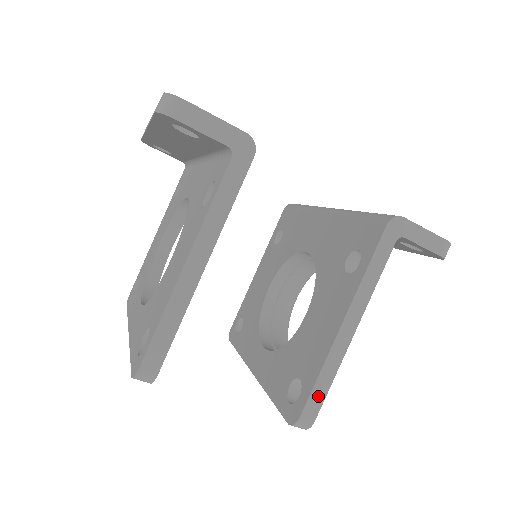
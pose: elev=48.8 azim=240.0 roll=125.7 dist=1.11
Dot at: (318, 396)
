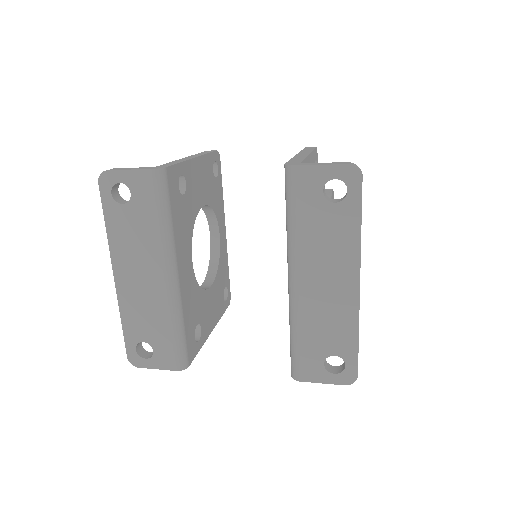
Dot at: occluded
